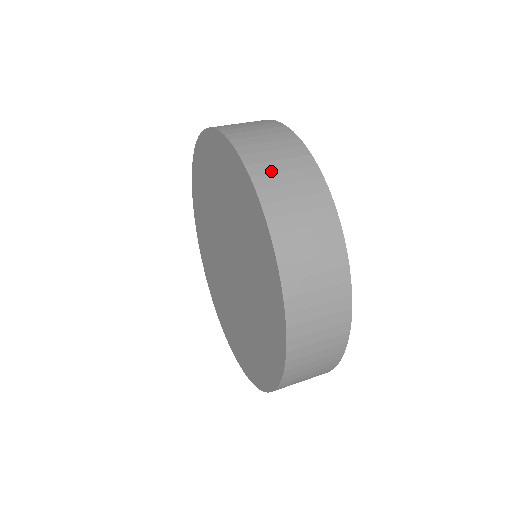
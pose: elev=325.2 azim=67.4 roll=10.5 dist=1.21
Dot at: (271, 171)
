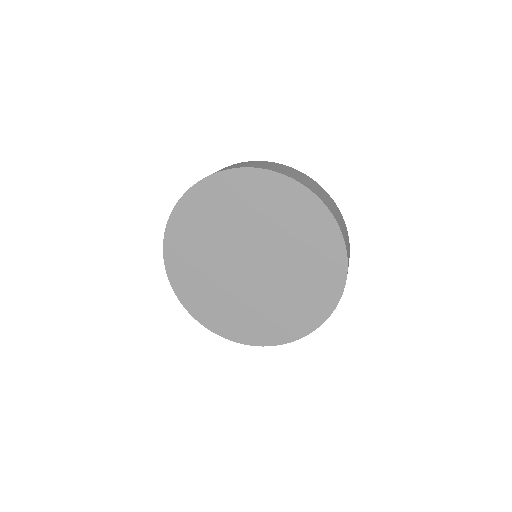
Dot at: (348, 253)
